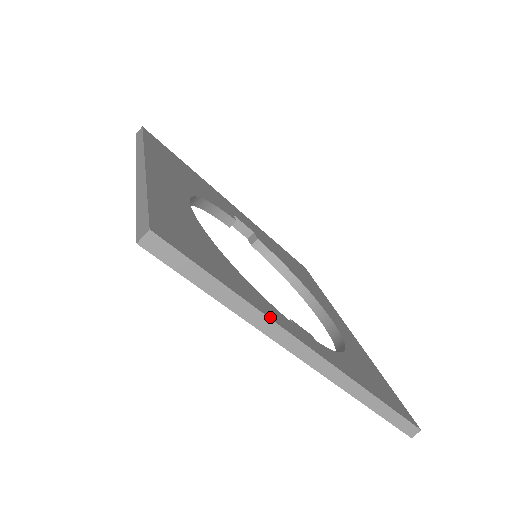
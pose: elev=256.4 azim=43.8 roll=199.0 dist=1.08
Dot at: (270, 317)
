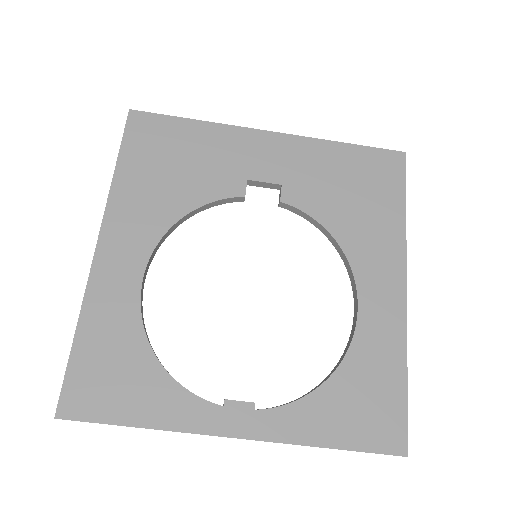
Dot at: (179, 429)
